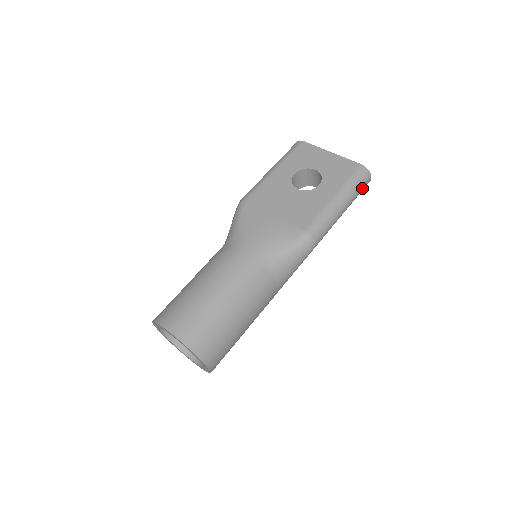
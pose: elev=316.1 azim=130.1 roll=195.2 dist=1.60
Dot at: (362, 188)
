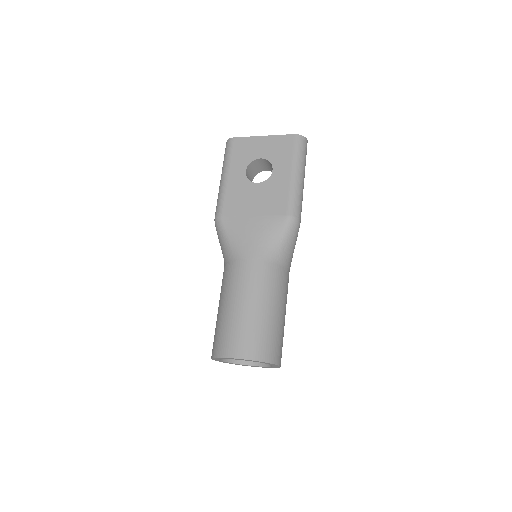
Dot at: (306, 153)
